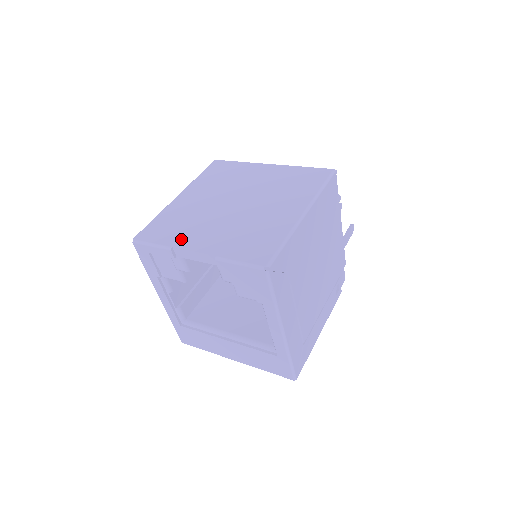
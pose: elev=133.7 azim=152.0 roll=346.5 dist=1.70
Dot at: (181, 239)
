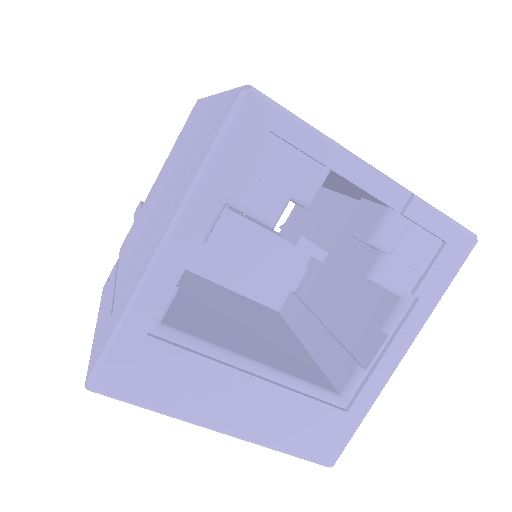
Dot at: occluded
